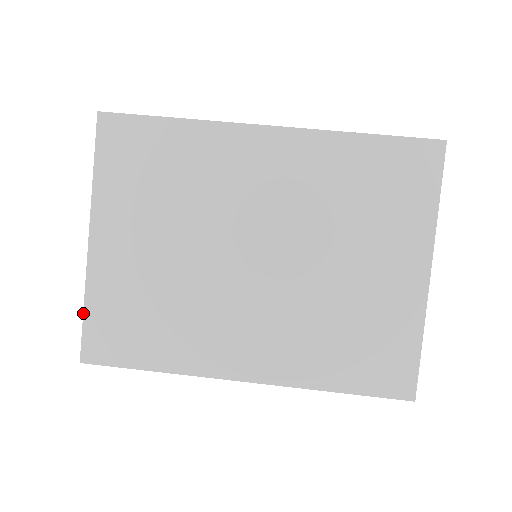
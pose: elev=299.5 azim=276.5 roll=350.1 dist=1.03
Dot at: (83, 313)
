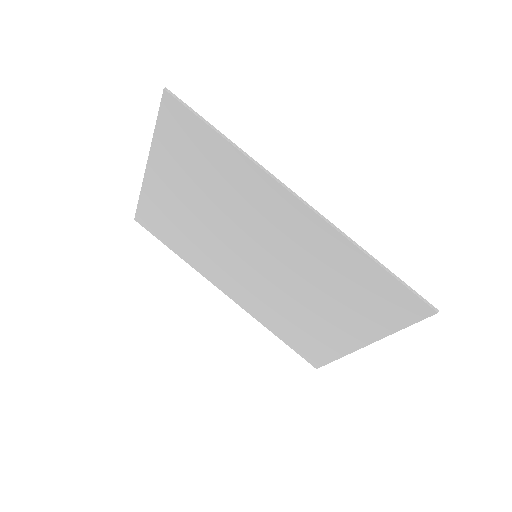
Dot at: (138, 200)
